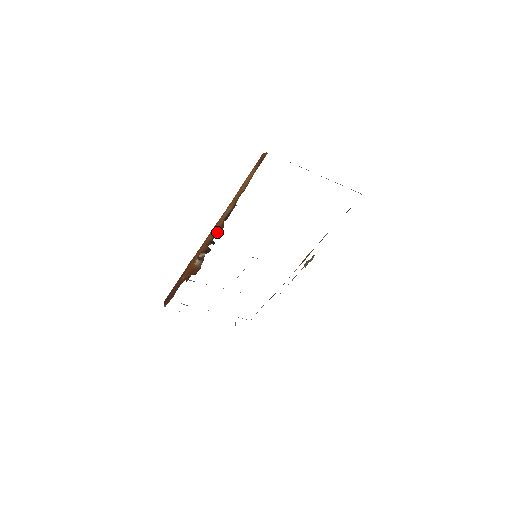
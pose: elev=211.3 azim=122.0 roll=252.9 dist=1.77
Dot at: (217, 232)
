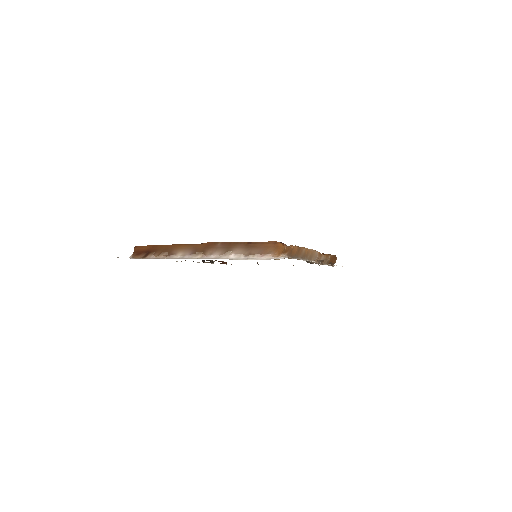
Dot at: occluded
